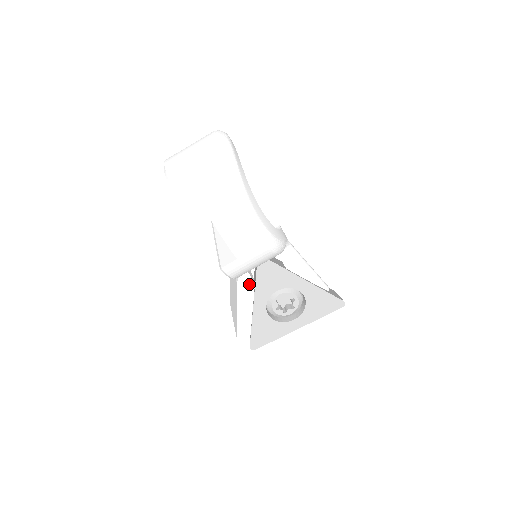
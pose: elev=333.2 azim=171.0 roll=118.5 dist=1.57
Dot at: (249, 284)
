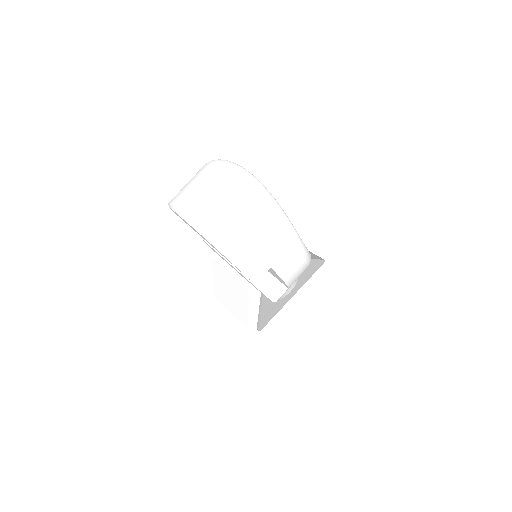
Dot at: occluded
